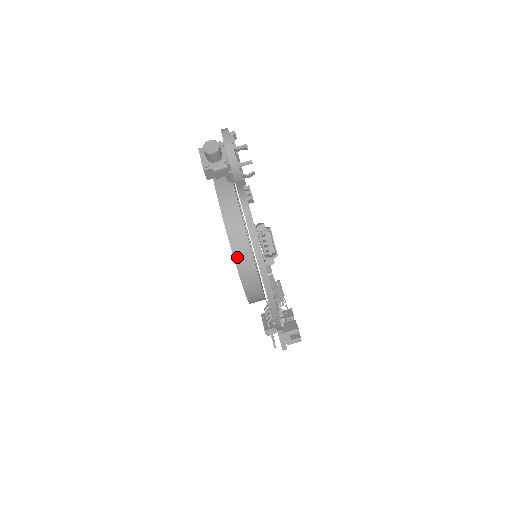
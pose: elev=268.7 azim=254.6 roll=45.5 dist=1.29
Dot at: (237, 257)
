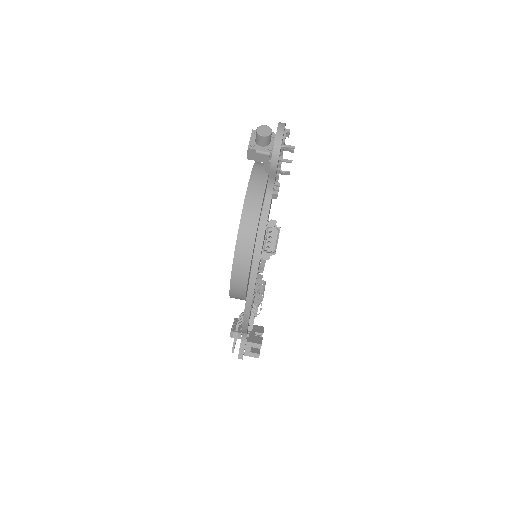
Dot at: (239, 243)
